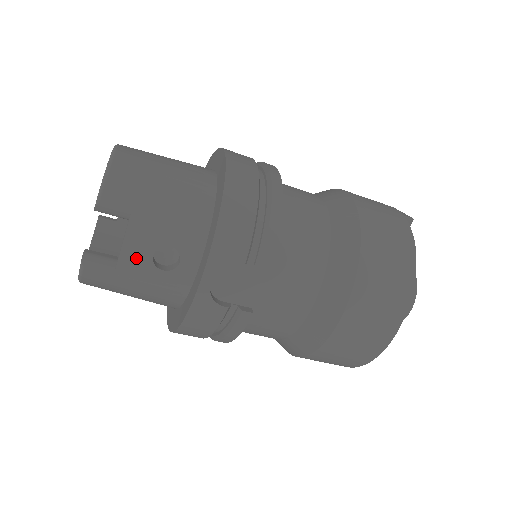
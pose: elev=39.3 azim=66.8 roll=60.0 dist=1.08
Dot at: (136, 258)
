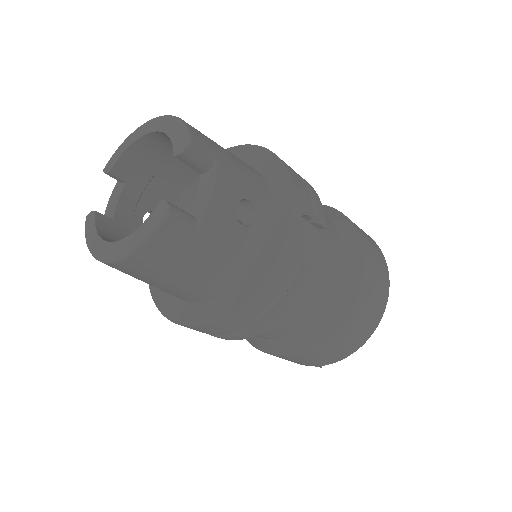
Dot at: (223, 208)
